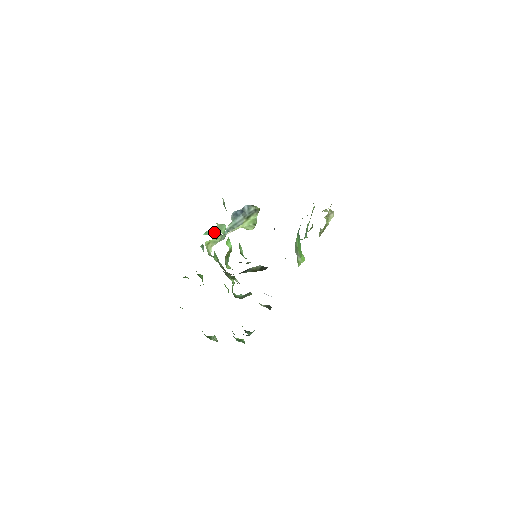
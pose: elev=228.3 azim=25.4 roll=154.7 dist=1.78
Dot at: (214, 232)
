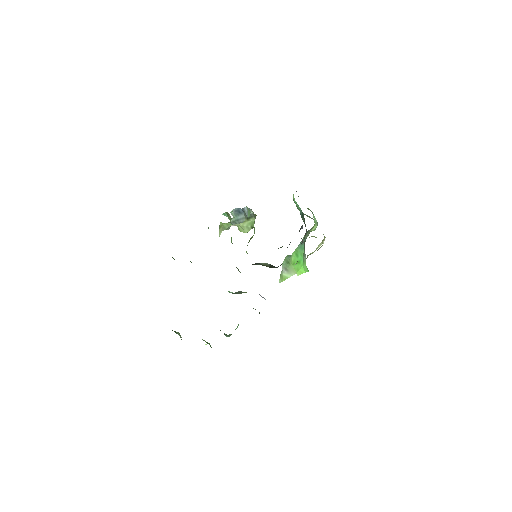
Dot at: (230, 216)
